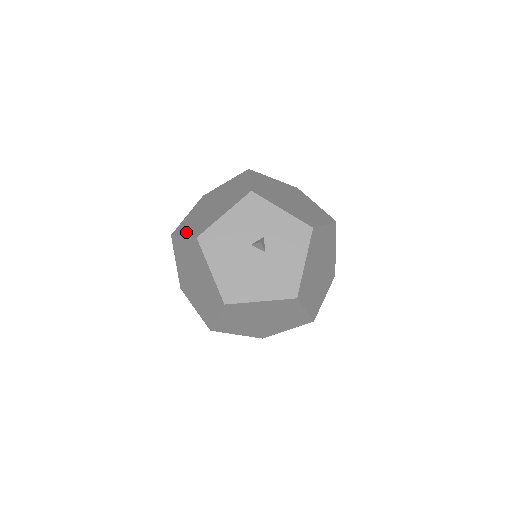
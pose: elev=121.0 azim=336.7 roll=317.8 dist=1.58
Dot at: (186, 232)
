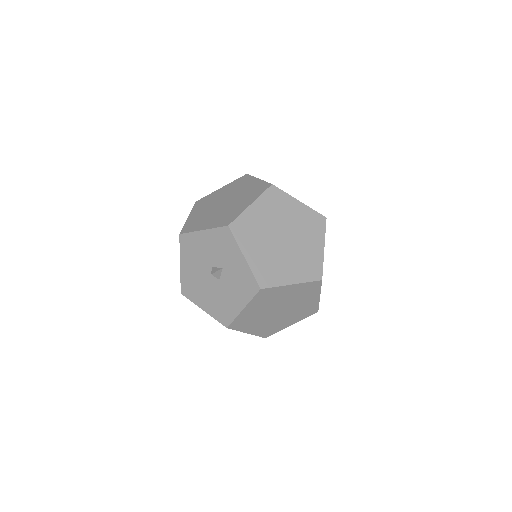
Dot at: (192, 215)
